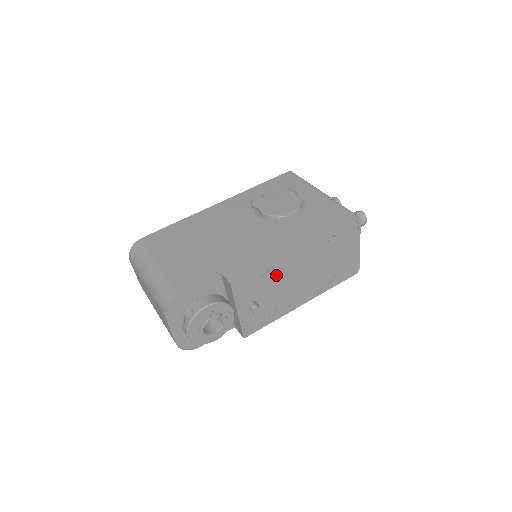
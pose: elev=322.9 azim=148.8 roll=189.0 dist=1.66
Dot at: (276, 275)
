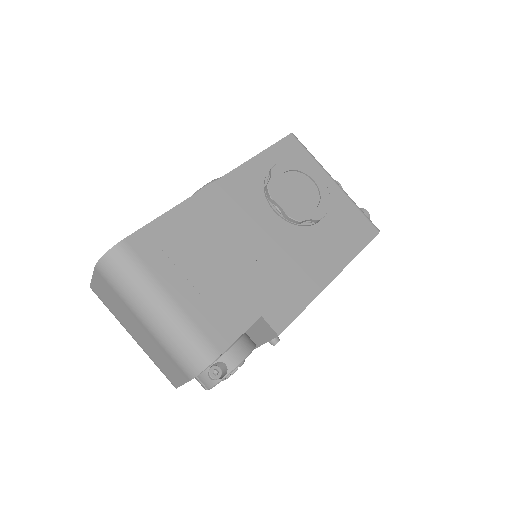
Dot at: occluded
